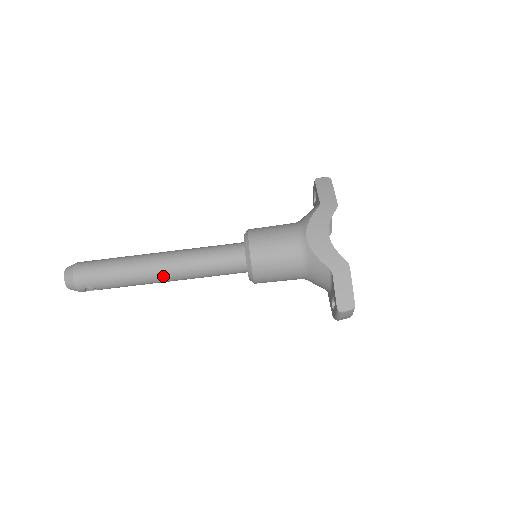
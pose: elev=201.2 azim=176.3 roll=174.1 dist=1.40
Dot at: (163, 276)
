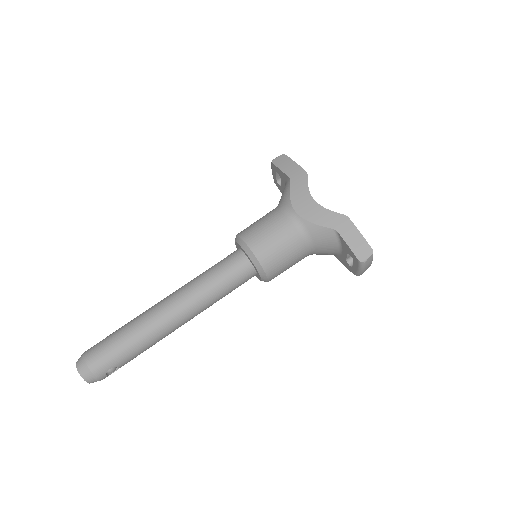
Dot at: (179, 319)
